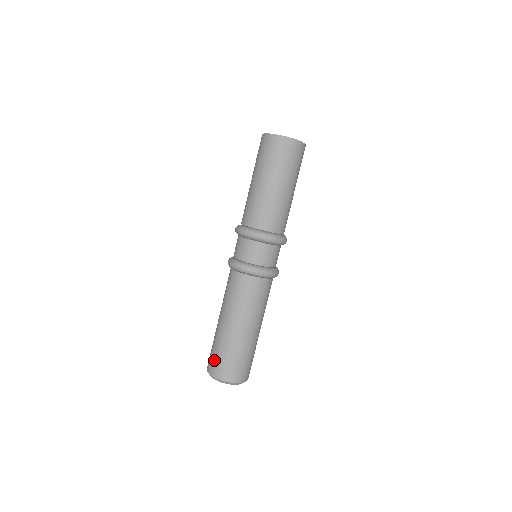
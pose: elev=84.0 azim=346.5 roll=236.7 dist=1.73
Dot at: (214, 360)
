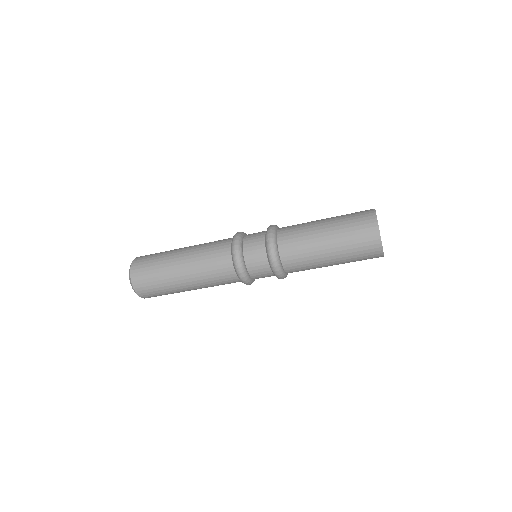
Dot at: (144, 271)
